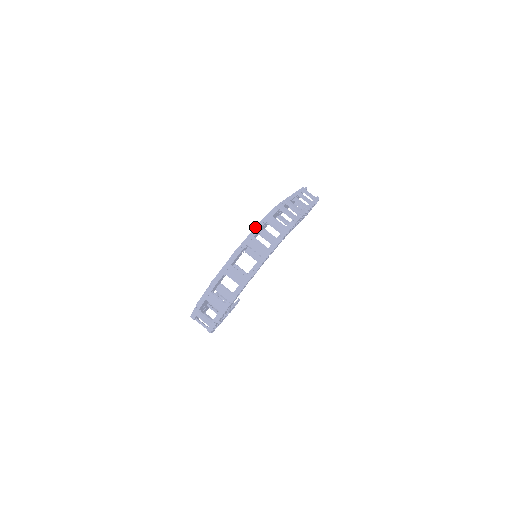
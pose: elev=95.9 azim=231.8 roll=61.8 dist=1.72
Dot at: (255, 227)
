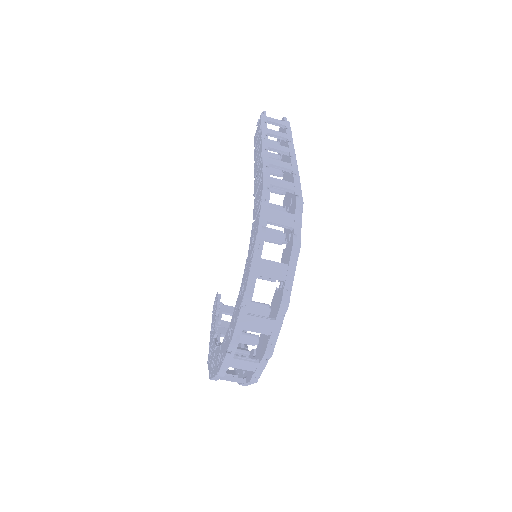
Dot at: (255, 242)
